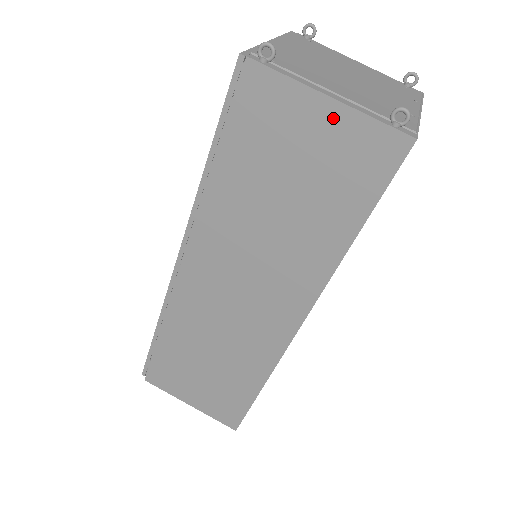
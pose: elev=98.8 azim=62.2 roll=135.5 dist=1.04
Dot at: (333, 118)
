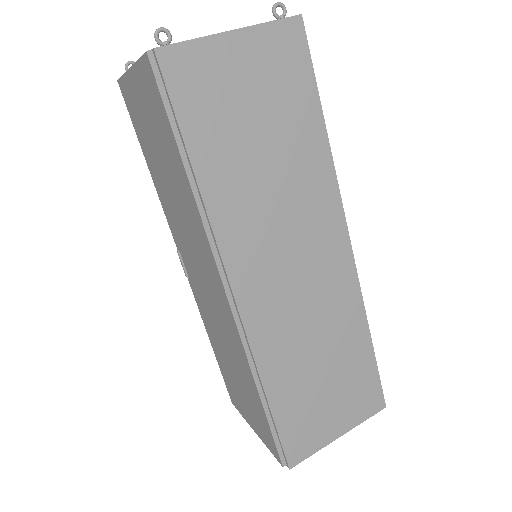
Dot at: (245, 44)
